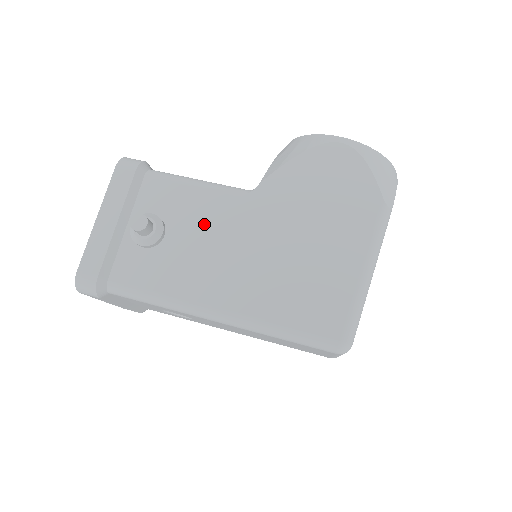
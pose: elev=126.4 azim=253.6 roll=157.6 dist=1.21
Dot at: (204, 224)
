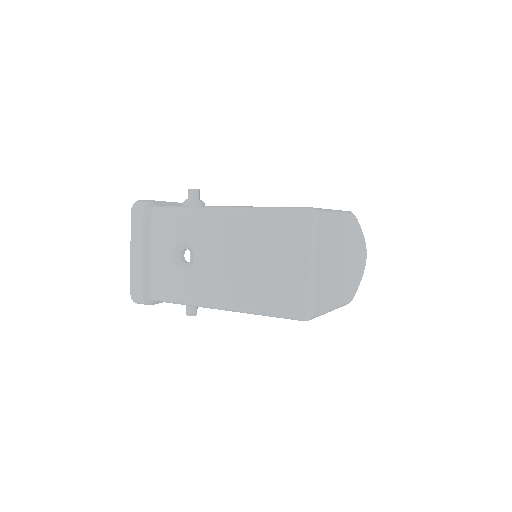
Dot at: occluded
